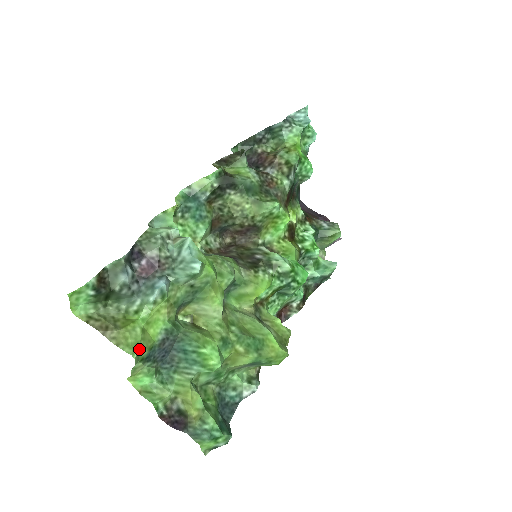
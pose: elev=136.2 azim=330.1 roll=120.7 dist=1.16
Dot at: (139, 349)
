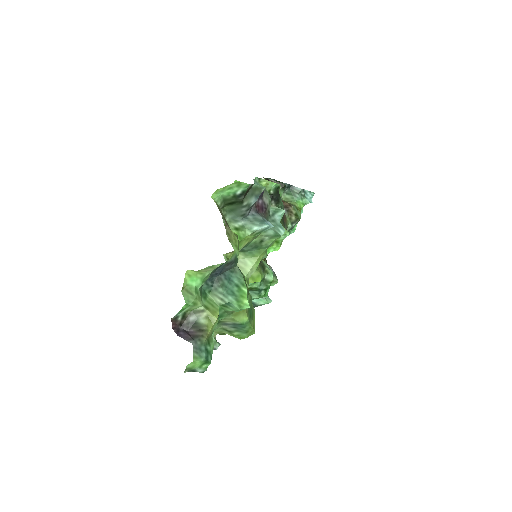
Dot at: occluded
